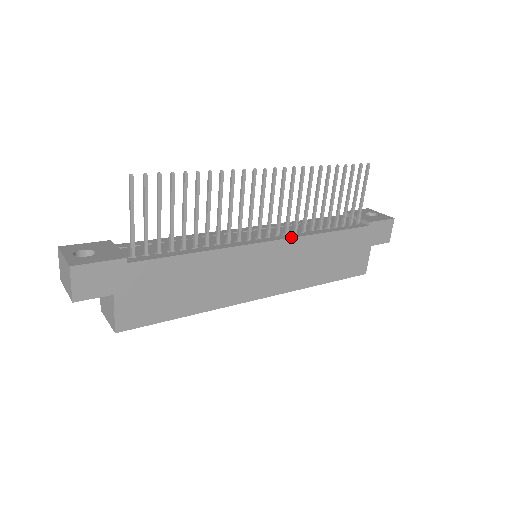
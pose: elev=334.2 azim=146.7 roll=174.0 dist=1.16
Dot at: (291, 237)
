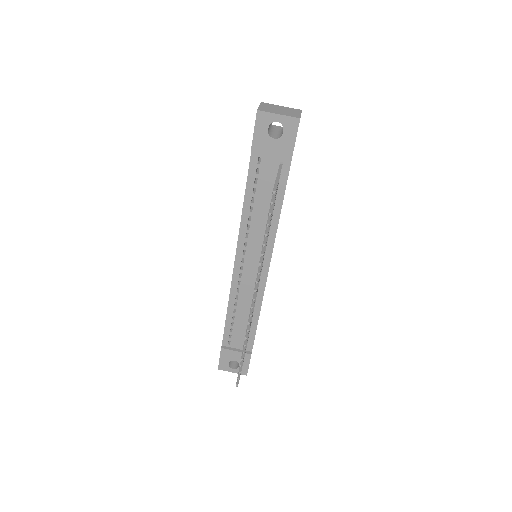
Dot at: (272, 250)
